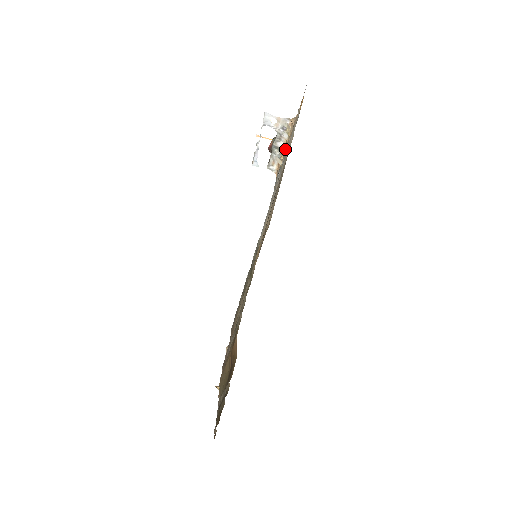
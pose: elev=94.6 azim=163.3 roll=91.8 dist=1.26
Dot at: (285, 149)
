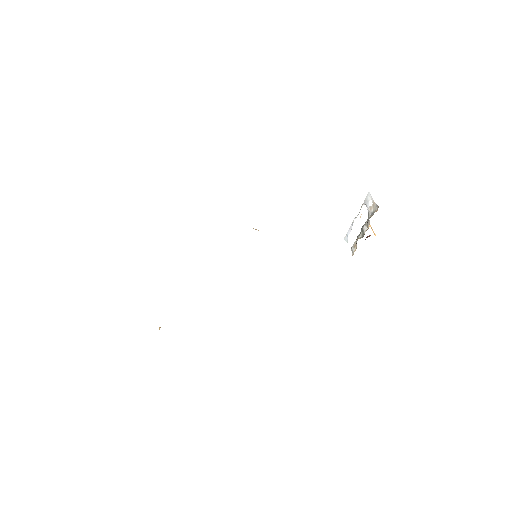
Dot at: occluded
